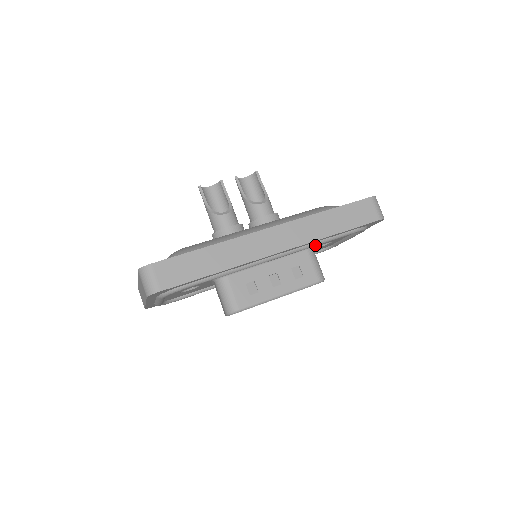
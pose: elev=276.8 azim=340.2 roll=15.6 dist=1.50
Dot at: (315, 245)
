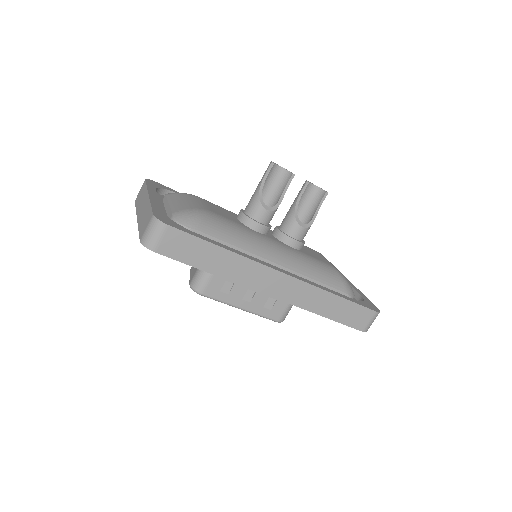
Dot at: occluded
